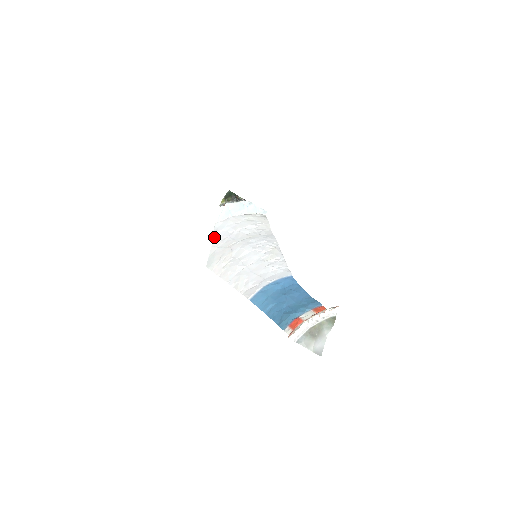
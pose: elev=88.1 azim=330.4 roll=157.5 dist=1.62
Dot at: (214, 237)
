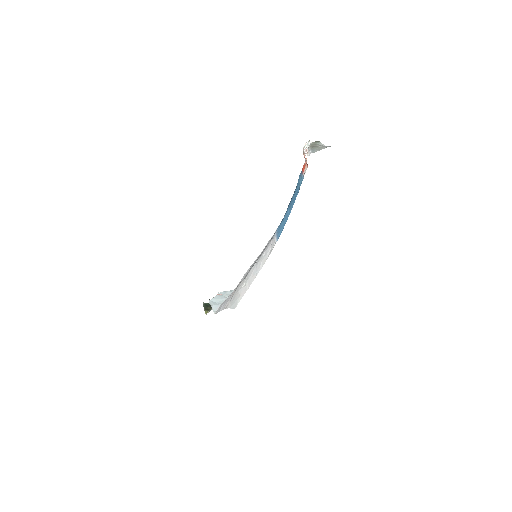
Dot at: (222, 309)
